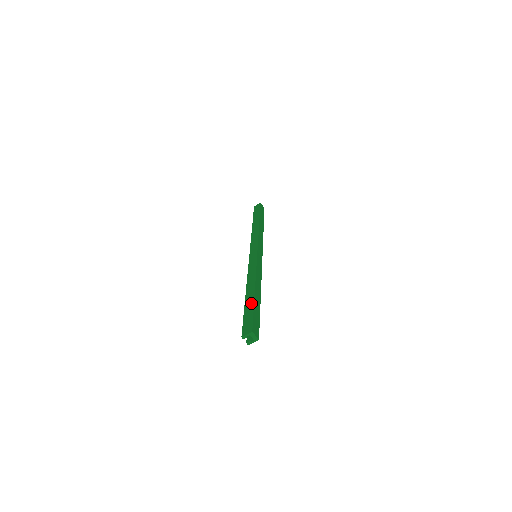
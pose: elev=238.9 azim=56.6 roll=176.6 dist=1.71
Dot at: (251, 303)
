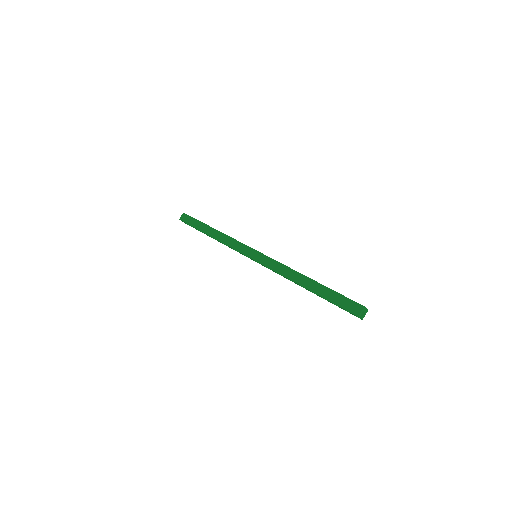
Dot at: (325, 289)
